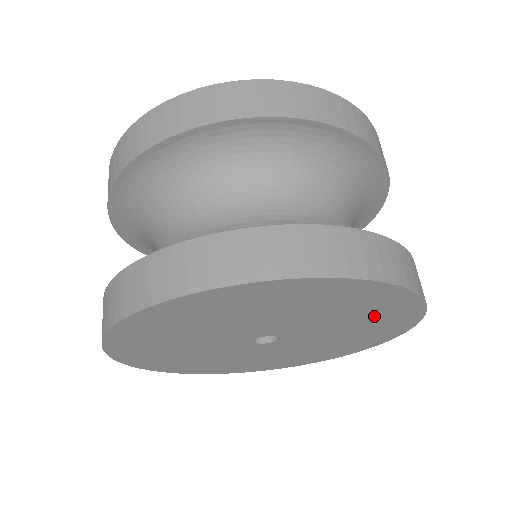
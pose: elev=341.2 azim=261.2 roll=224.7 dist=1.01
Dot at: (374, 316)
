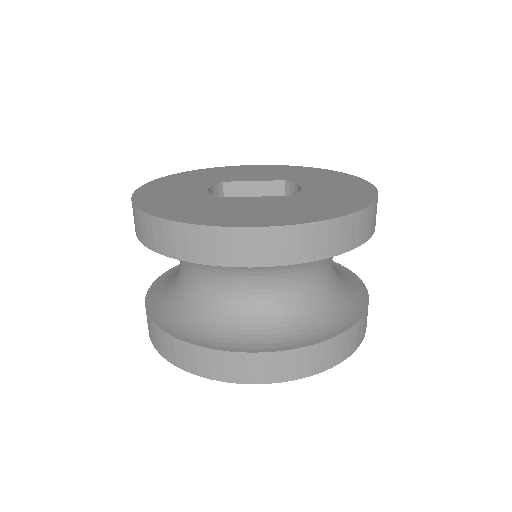
Dot at: occluded
